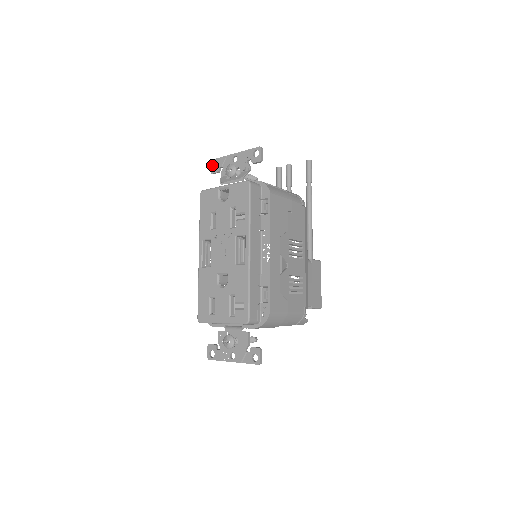
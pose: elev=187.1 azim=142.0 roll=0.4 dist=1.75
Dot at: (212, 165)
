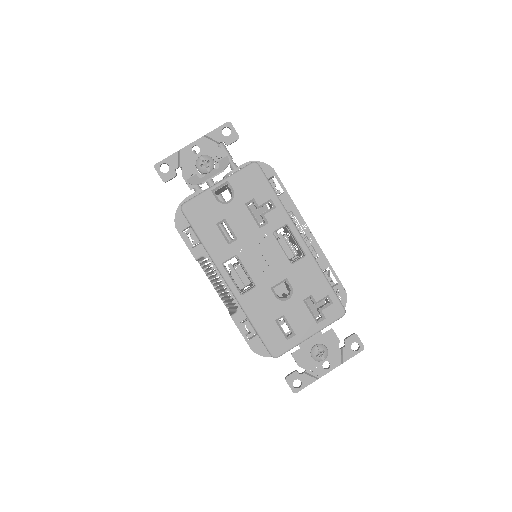
Dot at: (160, 171)
